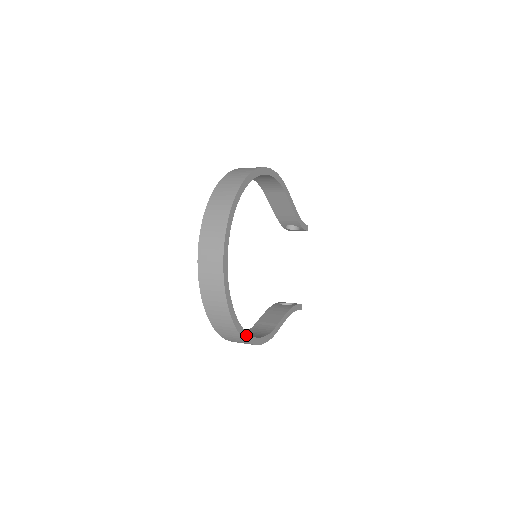
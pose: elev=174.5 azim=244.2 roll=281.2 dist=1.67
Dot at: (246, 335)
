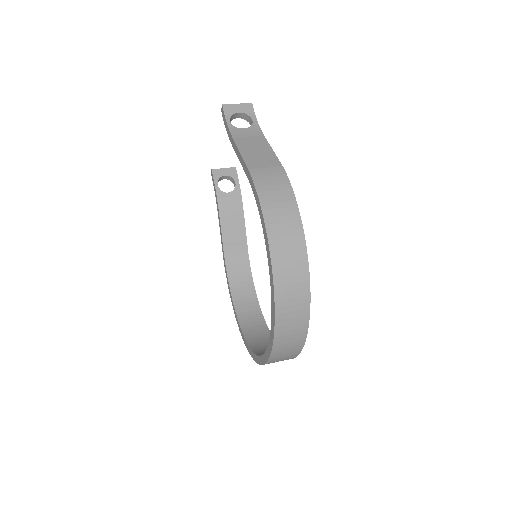
Dot at: (261, 313)
